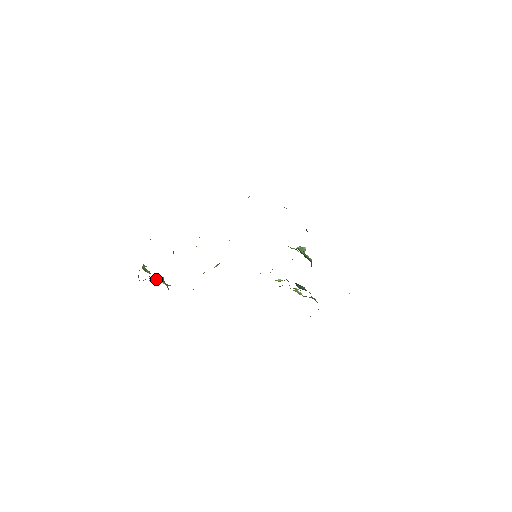
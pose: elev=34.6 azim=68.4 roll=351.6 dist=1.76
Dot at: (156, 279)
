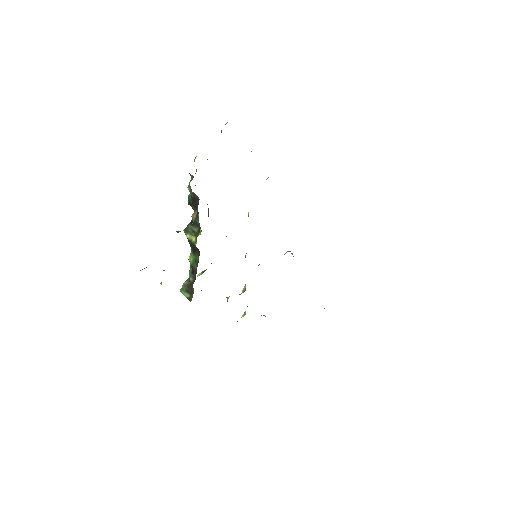
Dot at: occluded
